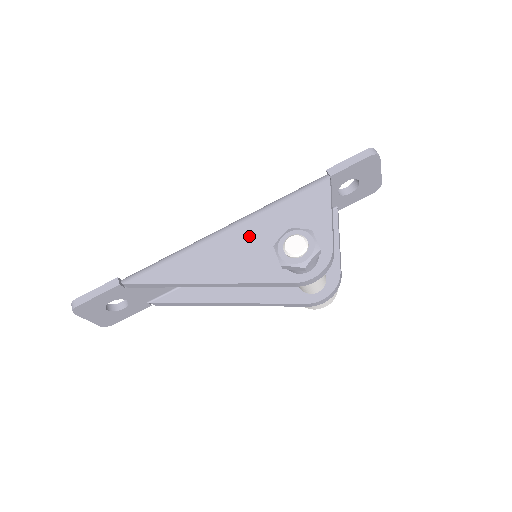
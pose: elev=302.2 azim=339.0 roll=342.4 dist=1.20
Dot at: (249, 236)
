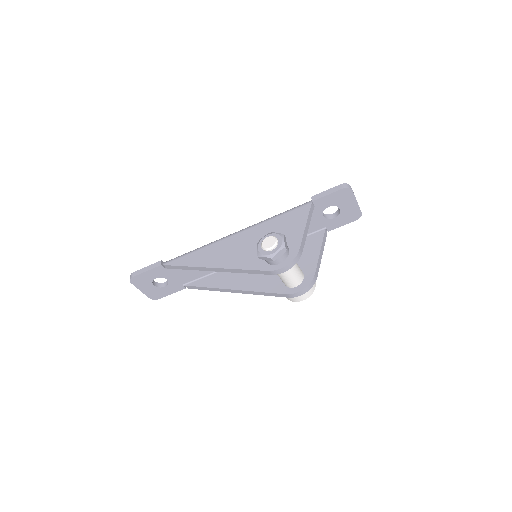
Dot at: (248, 239)
